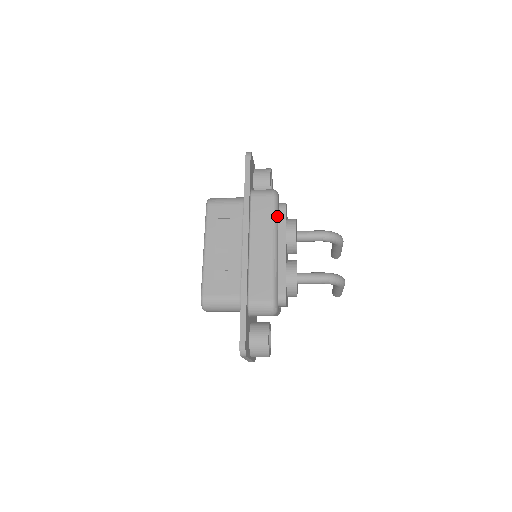
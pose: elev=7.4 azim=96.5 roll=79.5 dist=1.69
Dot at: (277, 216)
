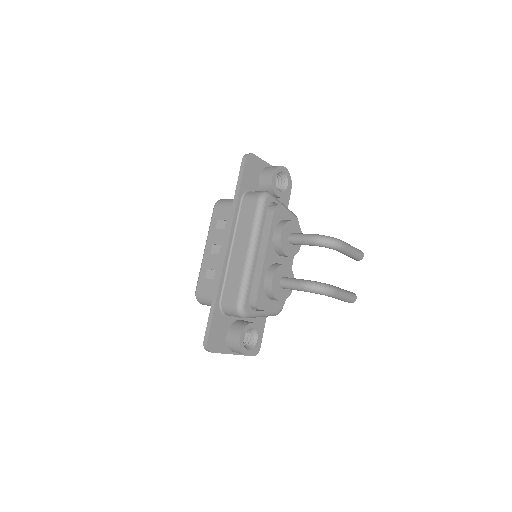
Dot at: (260, 220)
